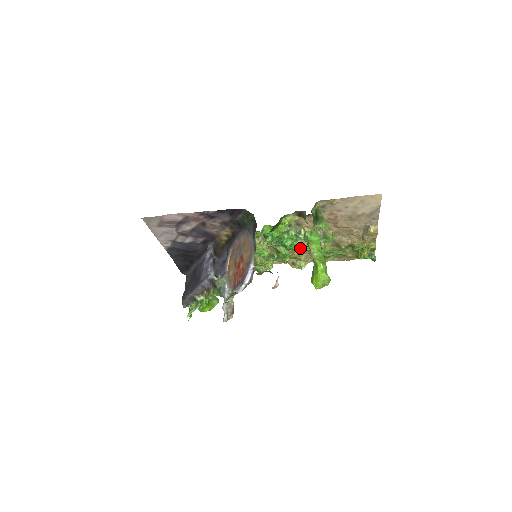
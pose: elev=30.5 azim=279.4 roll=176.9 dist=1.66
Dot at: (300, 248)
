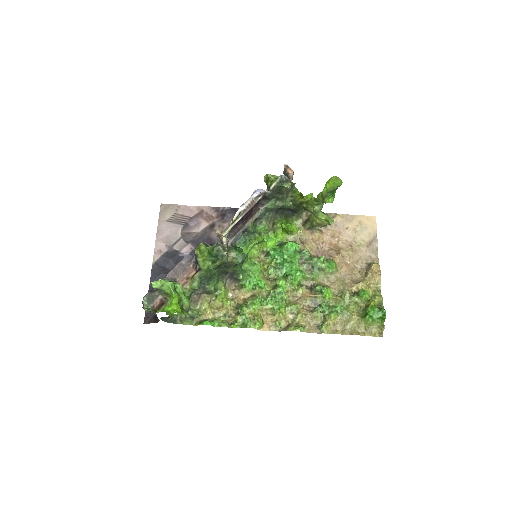
Dot at: (301, 273)
